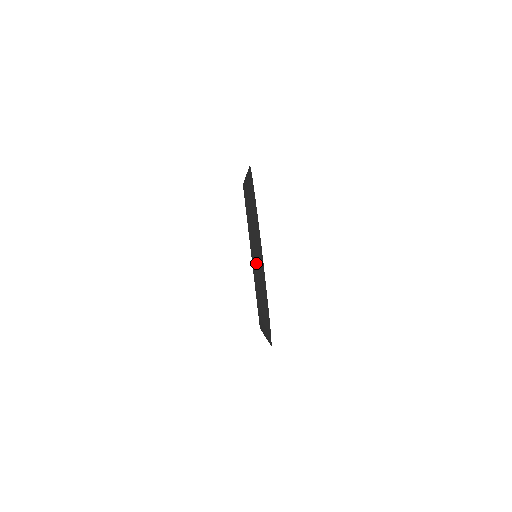
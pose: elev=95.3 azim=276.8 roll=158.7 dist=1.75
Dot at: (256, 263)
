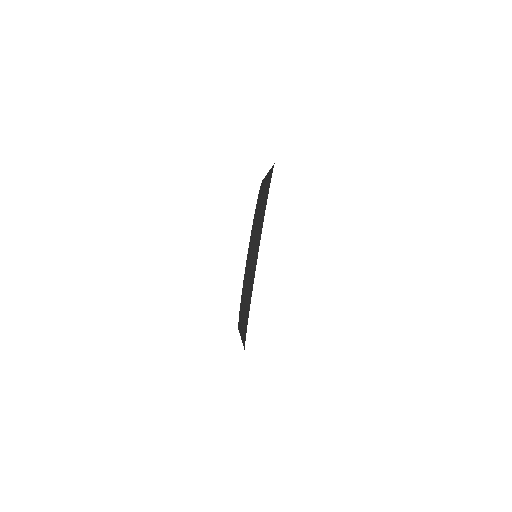
Dot at: (244, 300)
